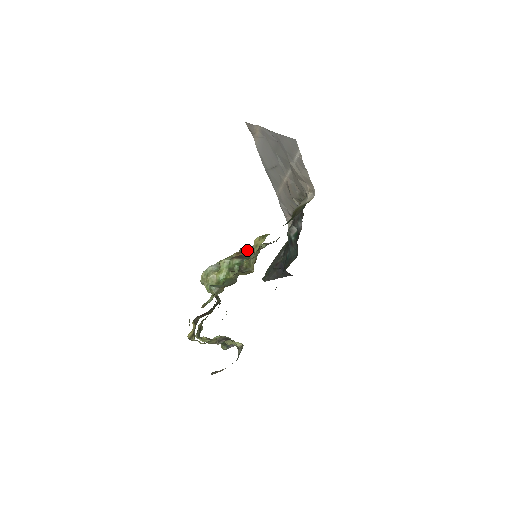
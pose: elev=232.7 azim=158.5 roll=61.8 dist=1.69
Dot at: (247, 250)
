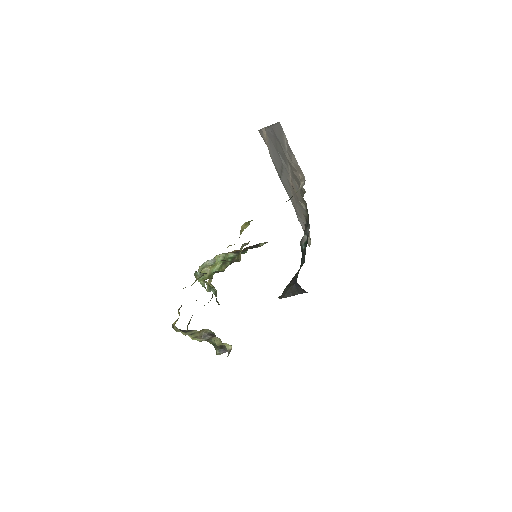
Dot at: (246, 248)
